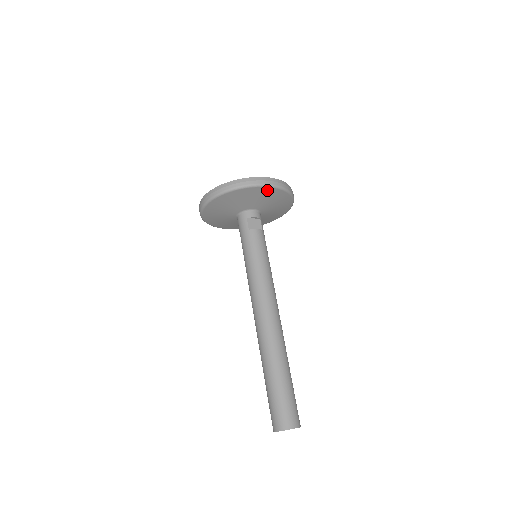
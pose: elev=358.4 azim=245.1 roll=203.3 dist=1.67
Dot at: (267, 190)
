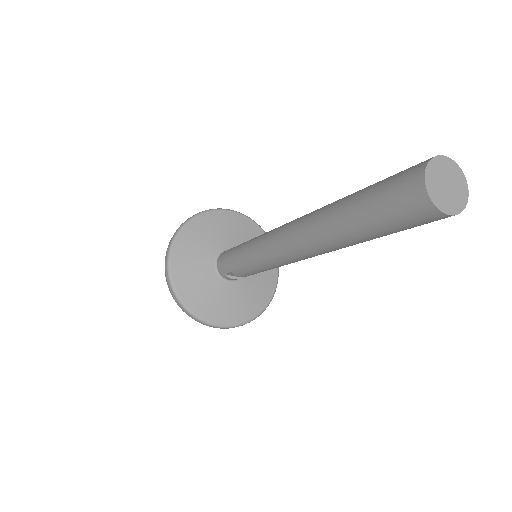
Dot at: (236, 218)
